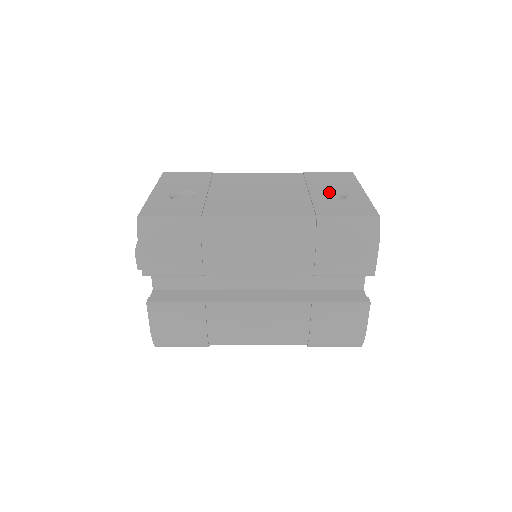
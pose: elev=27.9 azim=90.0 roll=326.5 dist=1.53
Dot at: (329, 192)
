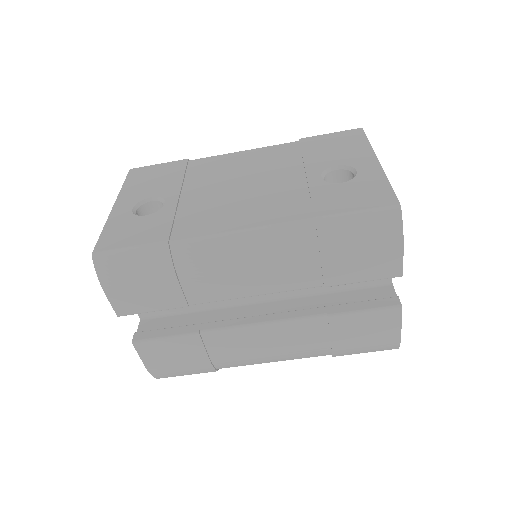
Dot at: (332, 169)
